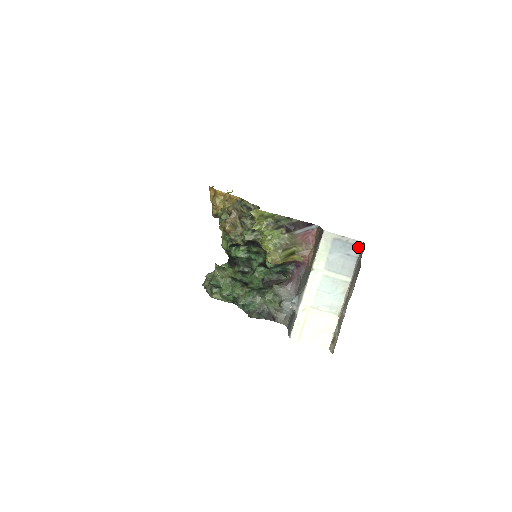
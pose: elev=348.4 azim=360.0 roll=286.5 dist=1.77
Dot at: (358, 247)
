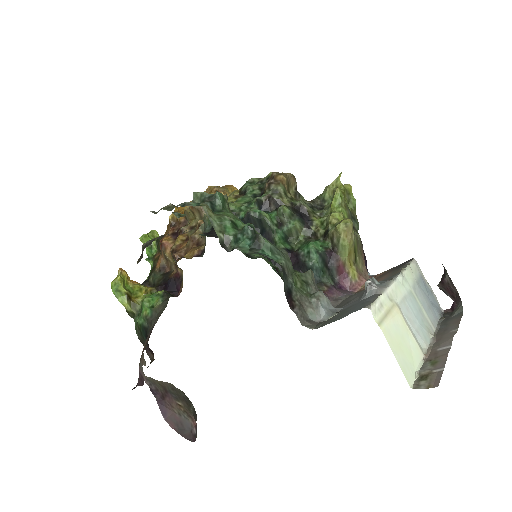
Dot at: (439, 309)
